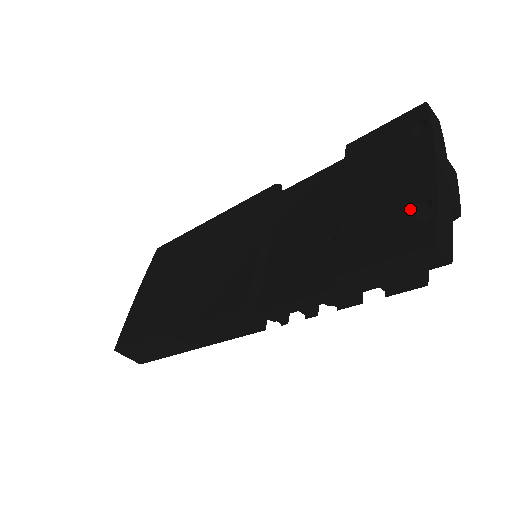
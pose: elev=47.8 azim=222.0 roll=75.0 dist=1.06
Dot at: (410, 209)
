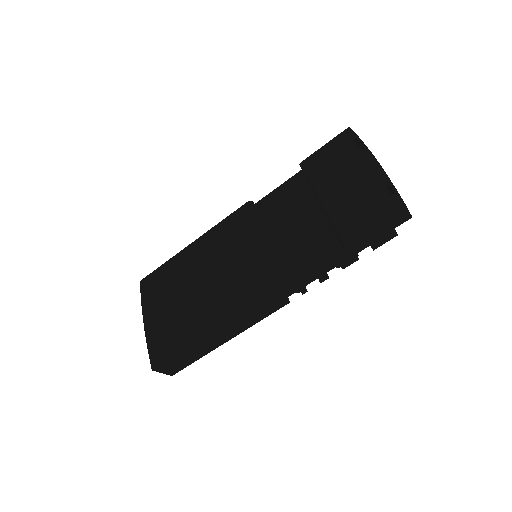
Dot at: (377, 193)
